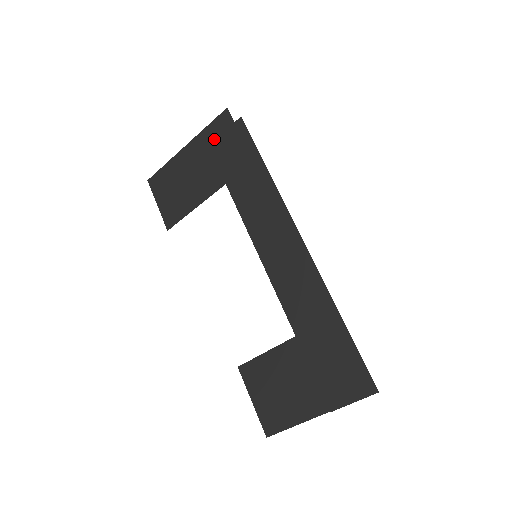
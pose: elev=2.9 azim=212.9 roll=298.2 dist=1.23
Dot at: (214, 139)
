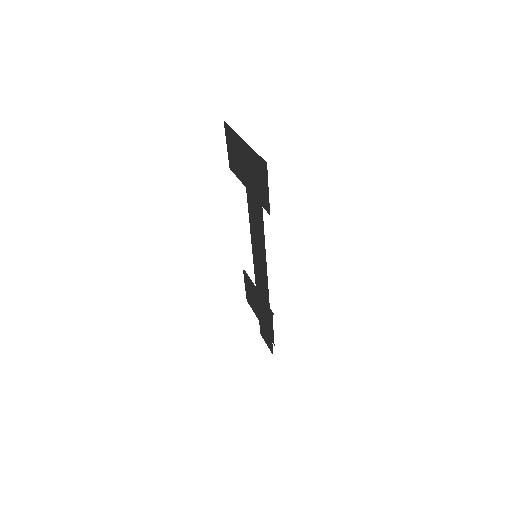
Dot at: (257, 167)
